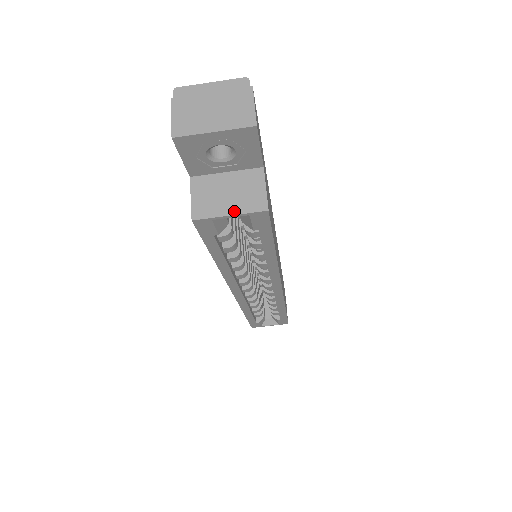
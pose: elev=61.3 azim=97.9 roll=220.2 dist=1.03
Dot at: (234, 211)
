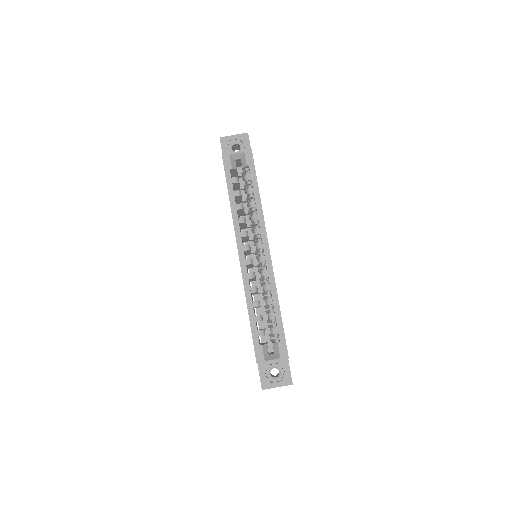
Dot at: (239, 152)
